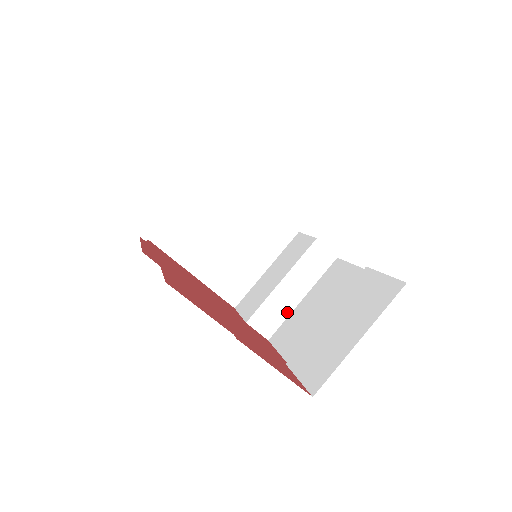
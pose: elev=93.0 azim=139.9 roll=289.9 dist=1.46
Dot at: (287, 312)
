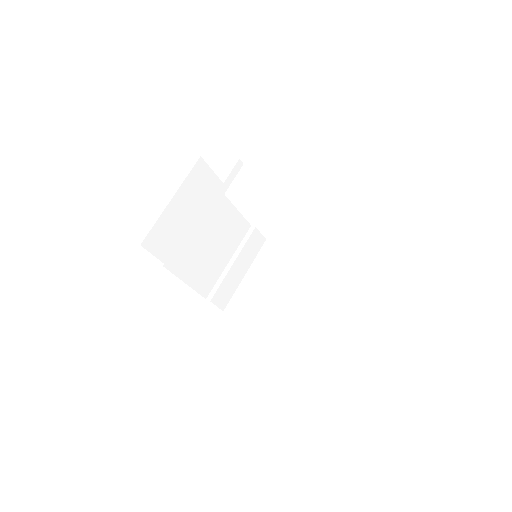
Dot at: (322, 314)
